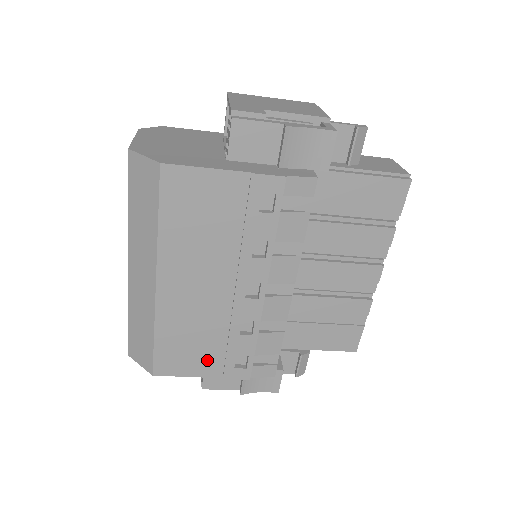
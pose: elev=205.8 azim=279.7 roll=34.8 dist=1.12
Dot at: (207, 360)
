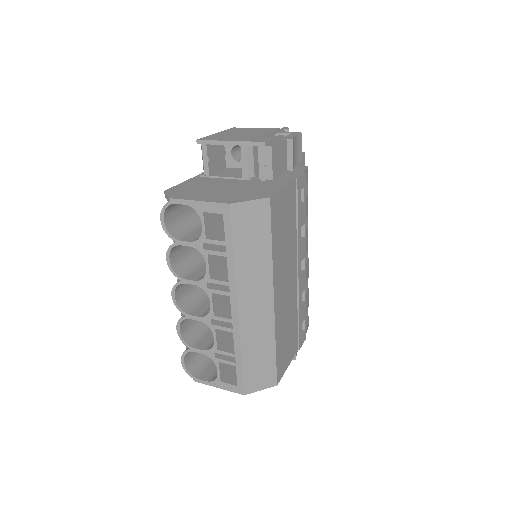
Dot at: (293, 343)
